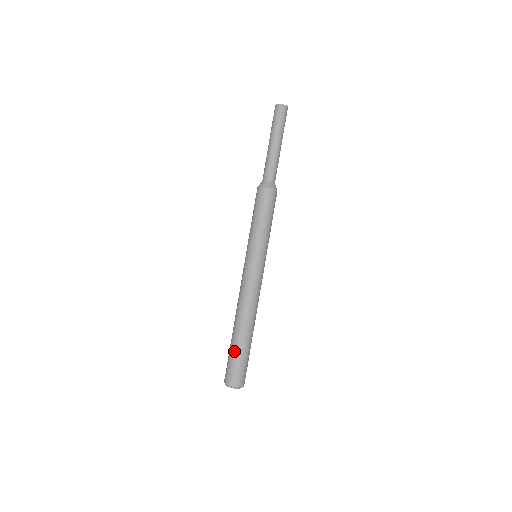
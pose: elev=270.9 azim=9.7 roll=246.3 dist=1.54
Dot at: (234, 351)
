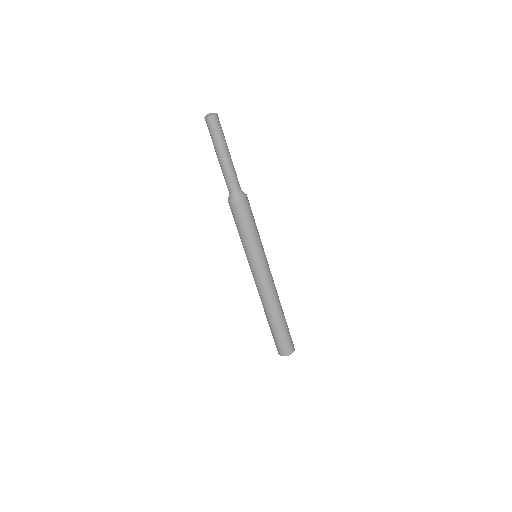
Dot at: (278, 333)
